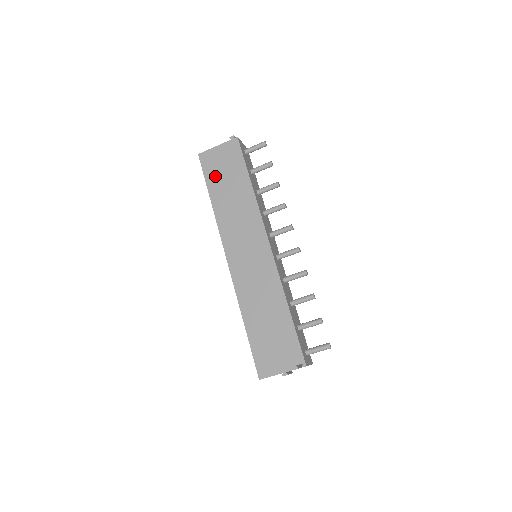
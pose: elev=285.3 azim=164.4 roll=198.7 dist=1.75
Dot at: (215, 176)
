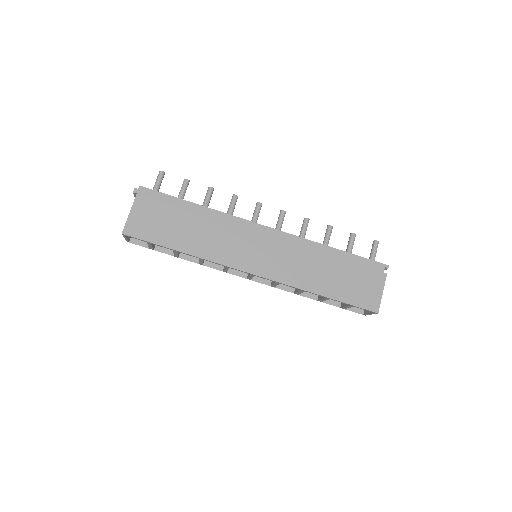
Dot at: (161, 232)
